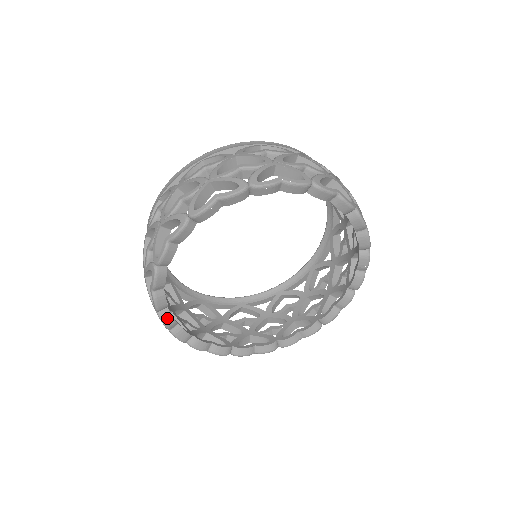
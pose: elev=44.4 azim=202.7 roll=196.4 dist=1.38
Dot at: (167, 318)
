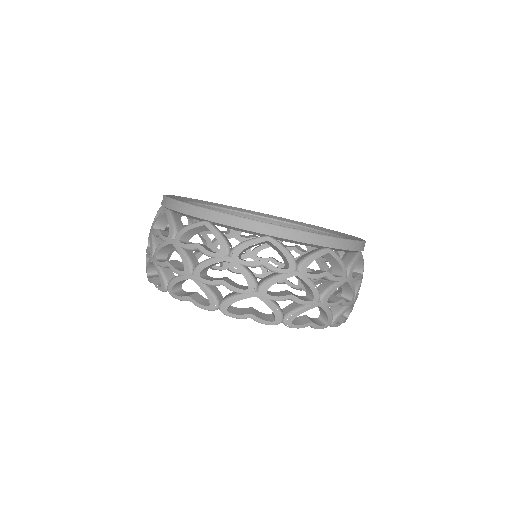
Dot at: occluded
